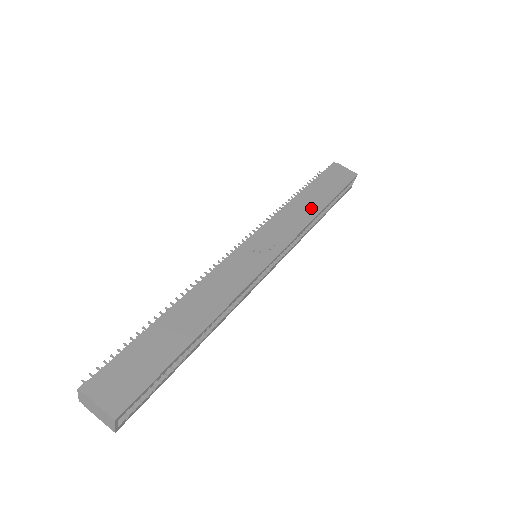
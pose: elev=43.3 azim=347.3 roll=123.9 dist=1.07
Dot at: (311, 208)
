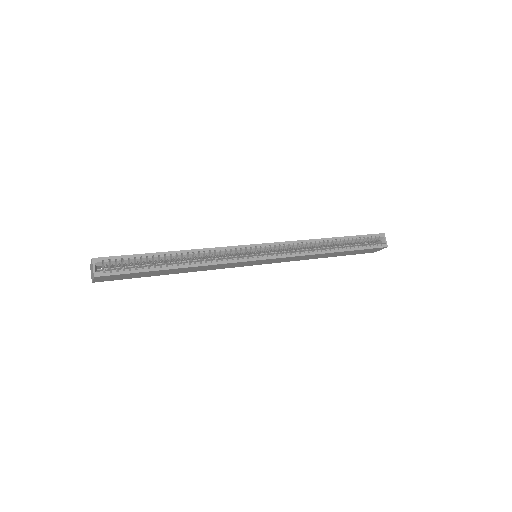
Dot at: occluded
